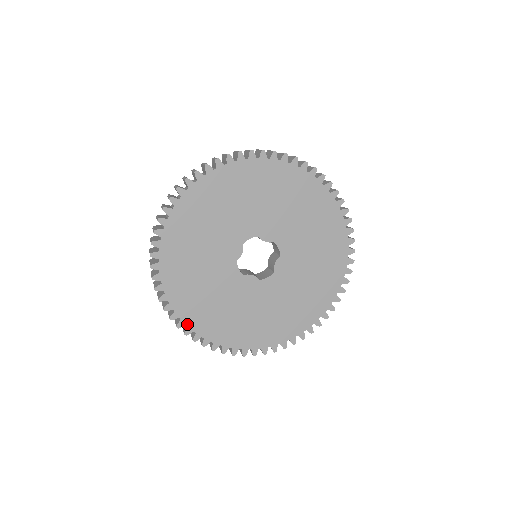
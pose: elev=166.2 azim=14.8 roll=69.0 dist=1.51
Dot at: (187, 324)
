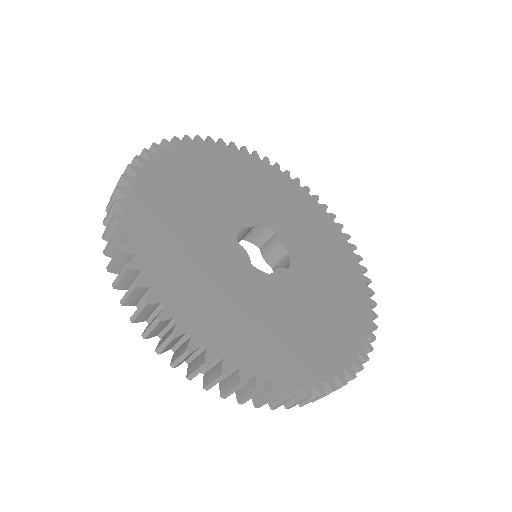
Dot at: (130, 210)
